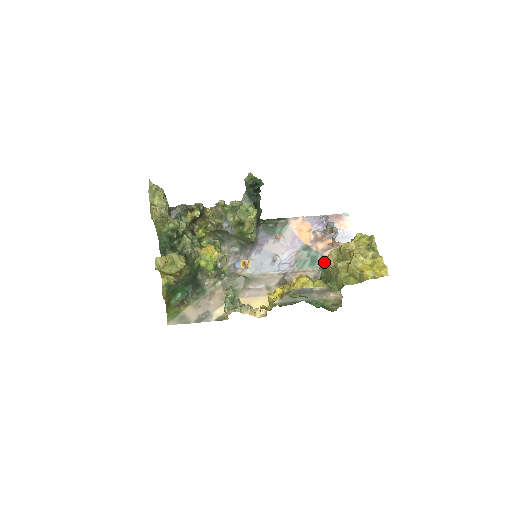
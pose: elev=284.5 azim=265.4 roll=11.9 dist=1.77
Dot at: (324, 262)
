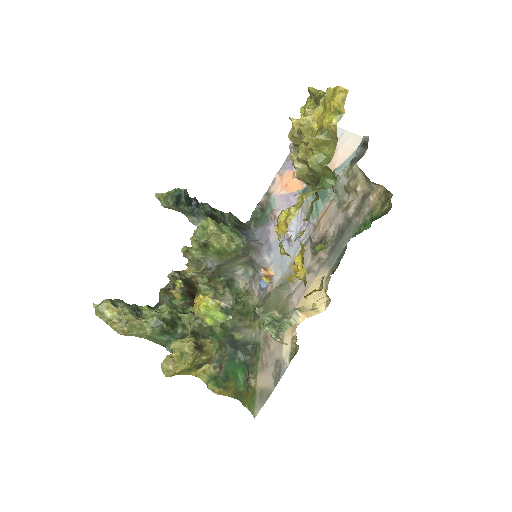
Dot at: (296, 176)
